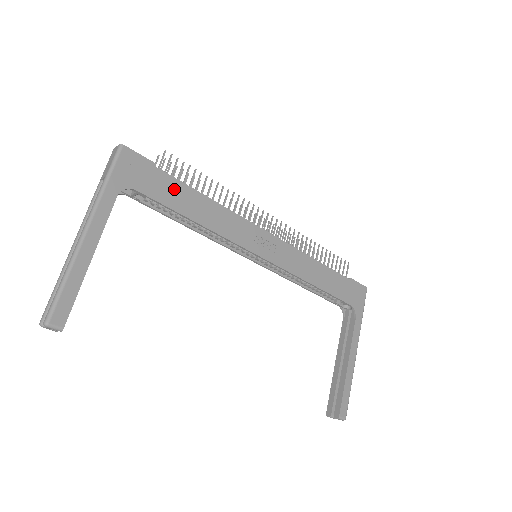
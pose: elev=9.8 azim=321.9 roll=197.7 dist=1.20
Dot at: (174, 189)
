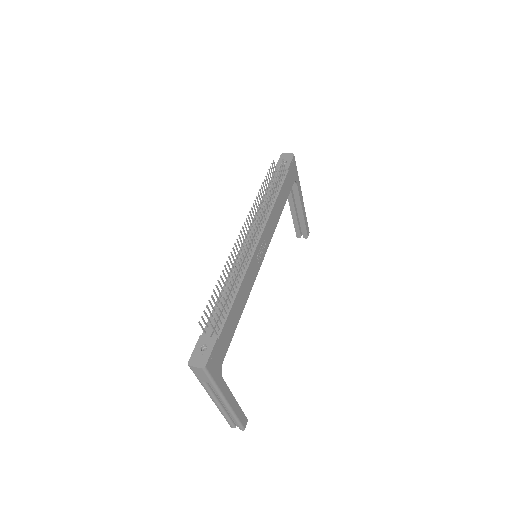
Dot at: (229, 326)
